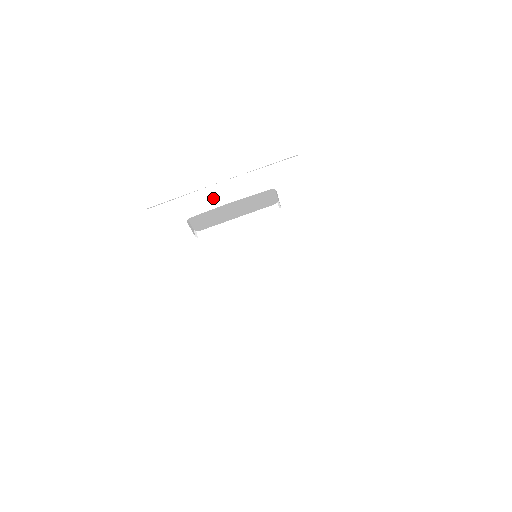
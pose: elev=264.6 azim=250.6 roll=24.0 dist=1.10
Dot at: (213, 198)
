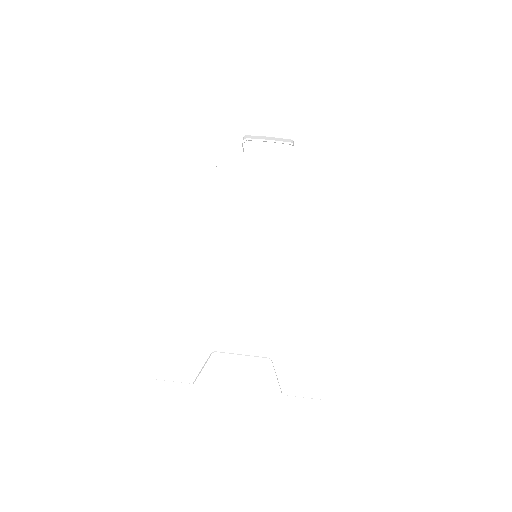
Dot at: (263, 130)
